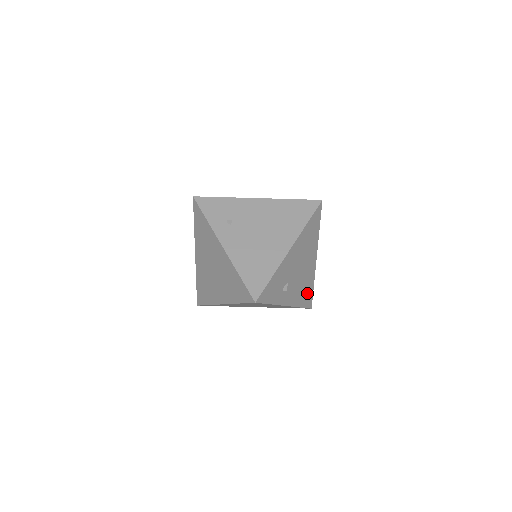
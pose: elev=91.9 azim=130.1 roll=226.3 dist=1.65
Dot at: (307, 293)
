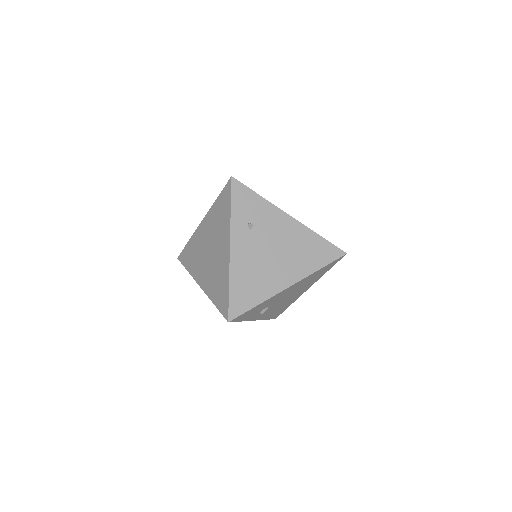
Dot at: (280, 310)
